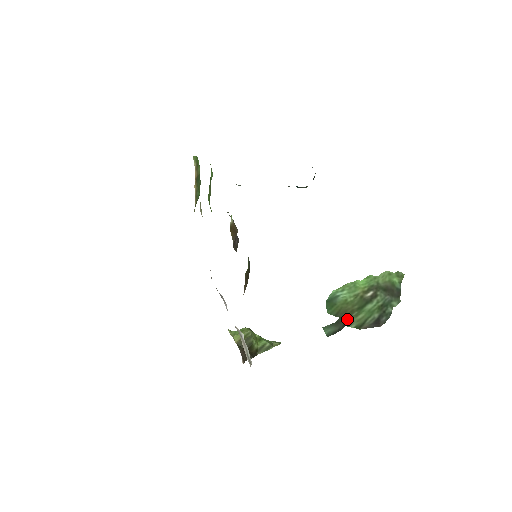
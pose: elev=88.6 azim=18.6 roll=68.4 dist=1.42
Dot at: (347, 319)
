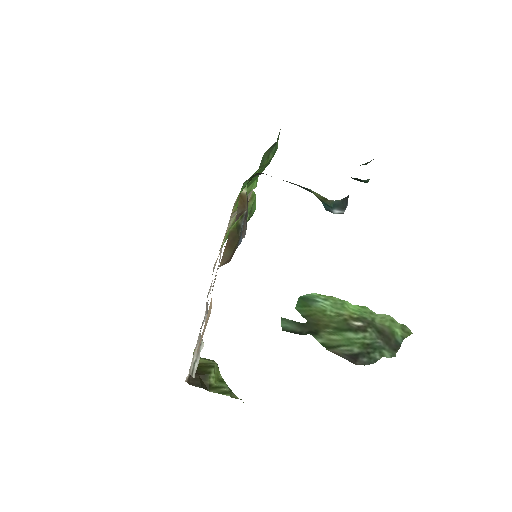
Dot at: (316, 329)
